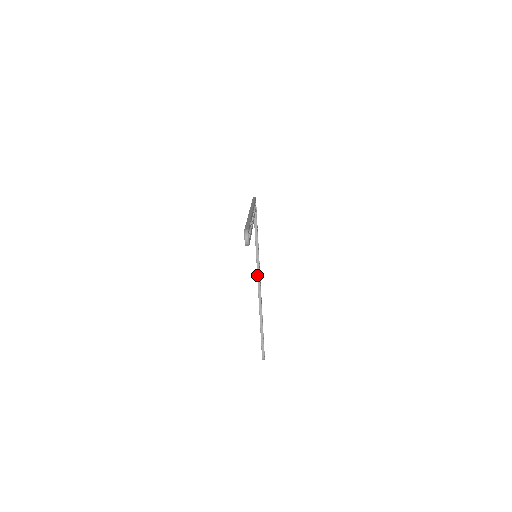
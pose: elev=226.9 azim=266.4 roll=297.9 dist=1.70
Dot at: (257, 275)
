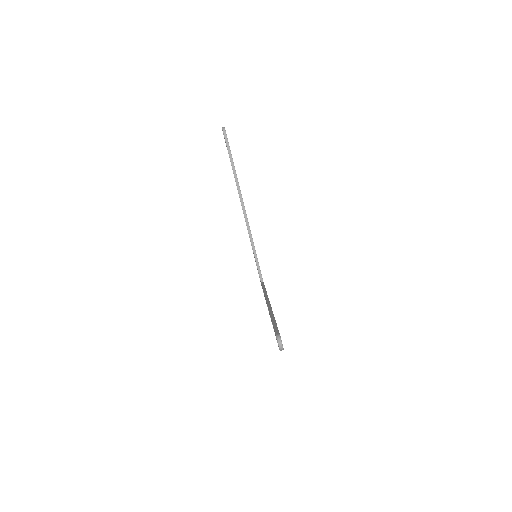
Dot at: occluded
